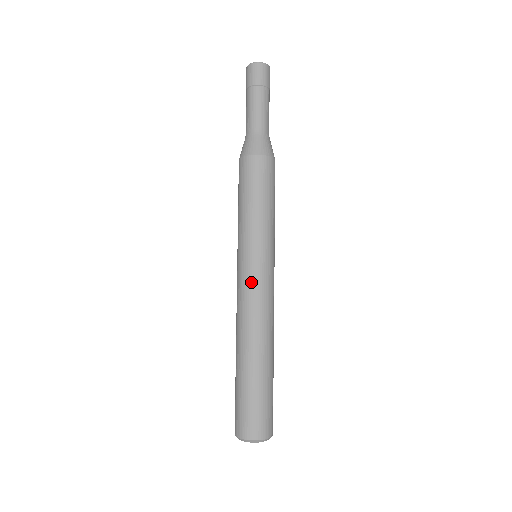
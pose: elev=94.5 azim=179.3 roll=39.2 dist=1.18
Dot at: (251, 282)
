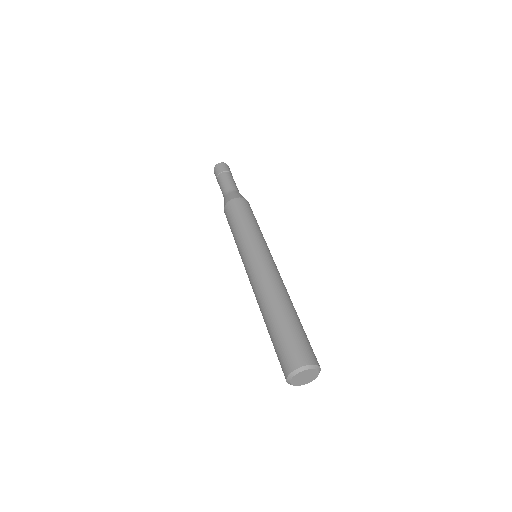
Dot at: (265, 260)
